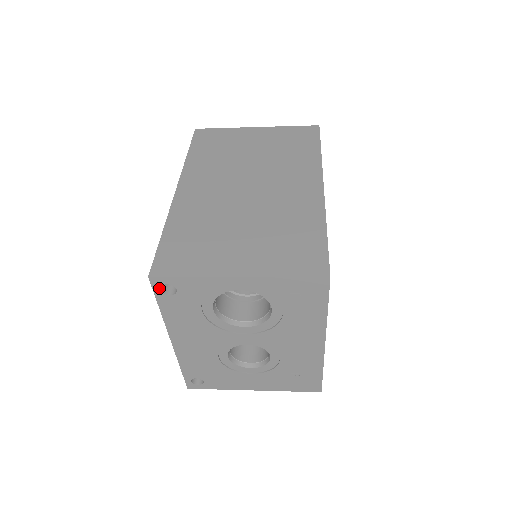
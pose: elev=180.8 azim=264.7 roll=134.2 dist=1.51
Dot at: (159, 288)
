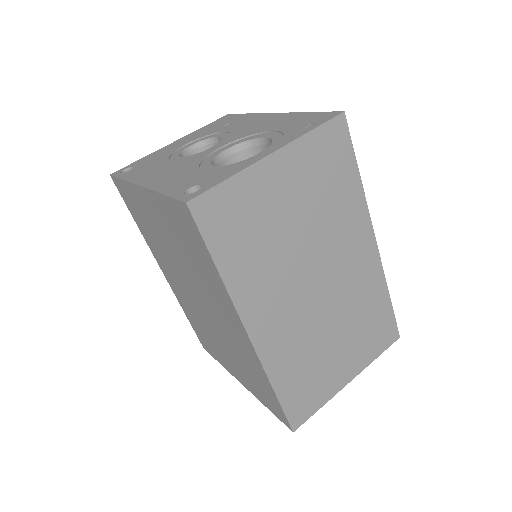
Dot at: occluded
